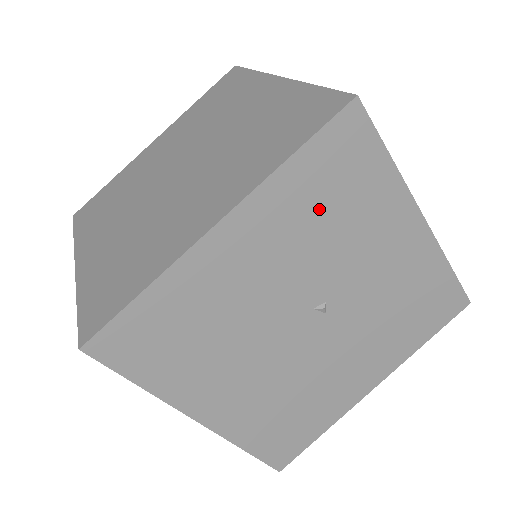
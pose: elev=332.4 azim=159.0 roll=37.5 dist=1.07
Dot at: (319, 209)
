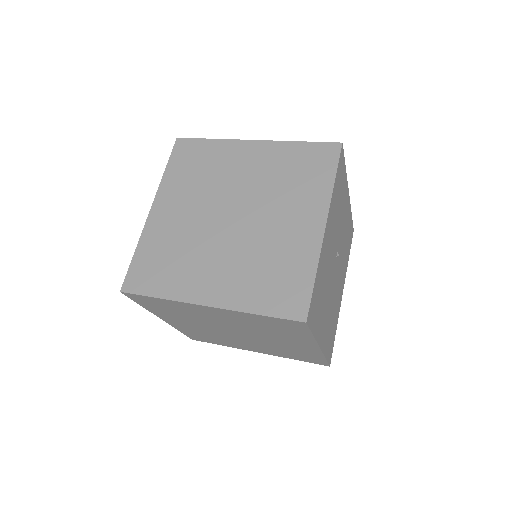
Dot at: (338, 203)
